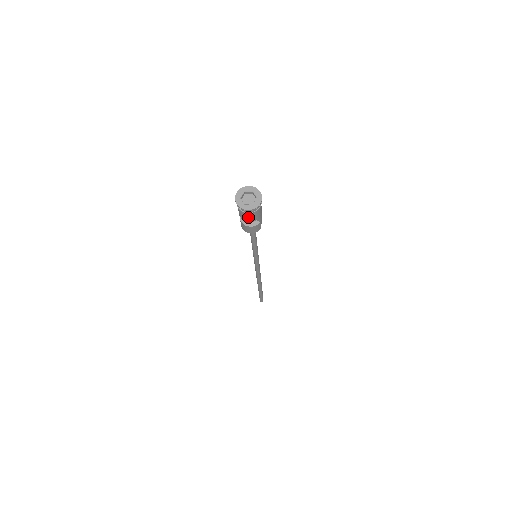
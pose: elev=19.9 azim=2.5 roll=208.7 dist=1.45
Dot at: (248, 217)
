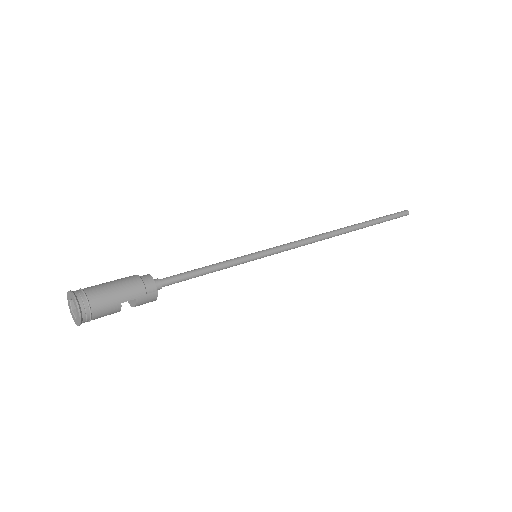
Dot at: occluded
